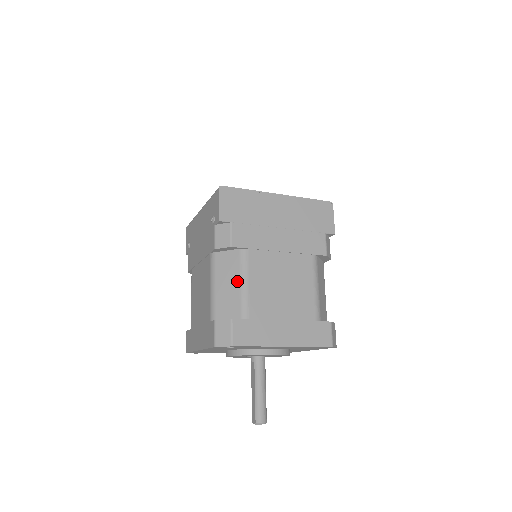
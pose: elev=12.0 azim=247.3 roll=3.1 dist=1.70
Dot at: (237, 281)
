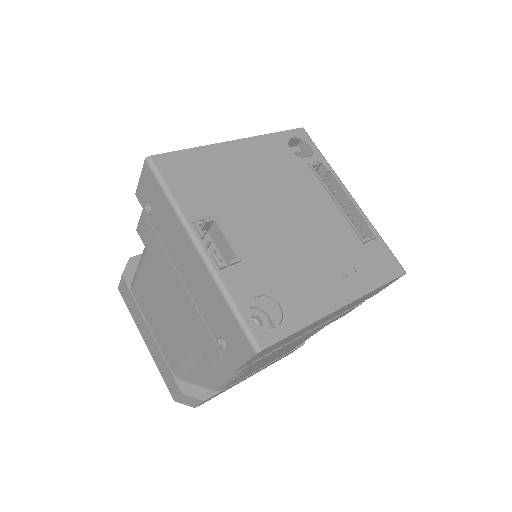
Dot at: (225, 377)
